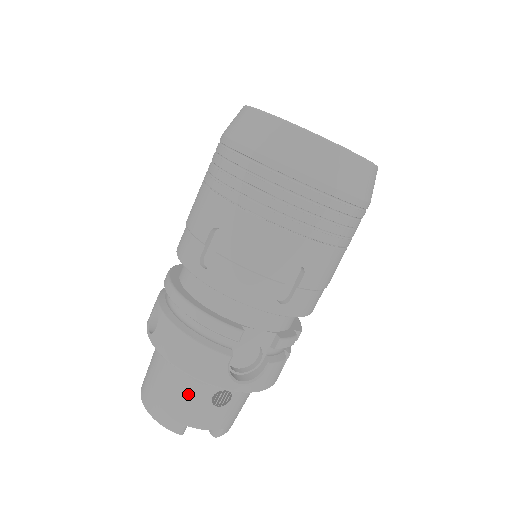
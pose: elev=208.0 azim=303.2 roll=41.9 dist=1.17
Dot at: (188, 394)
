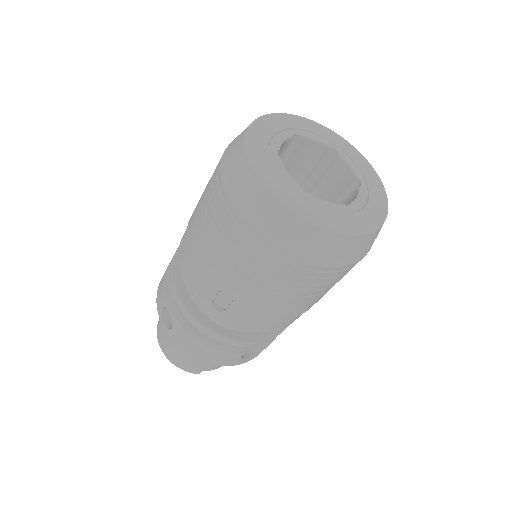
Dot at: occluded
